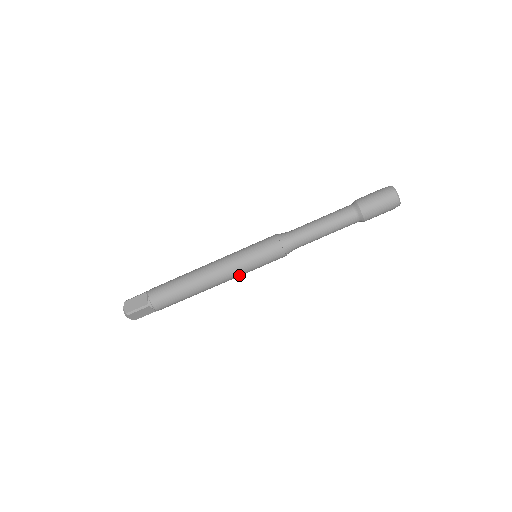
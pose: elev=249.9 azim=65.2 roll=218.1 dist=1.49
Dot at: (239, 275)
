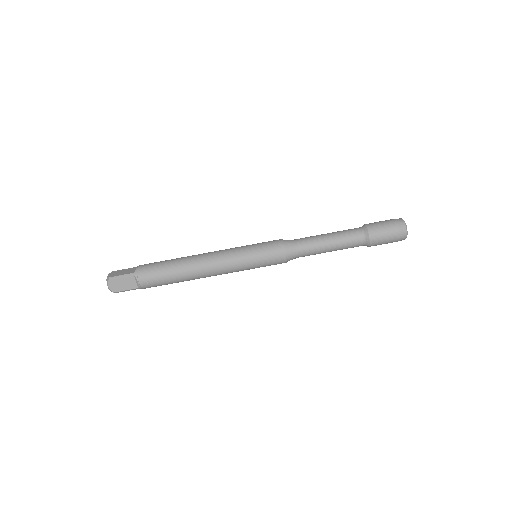
Dot at: (234, 267)
